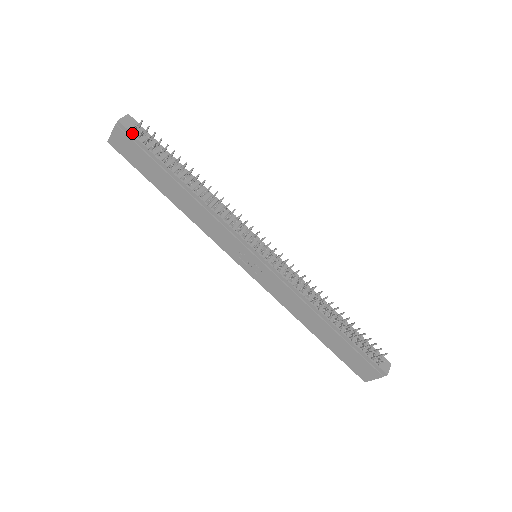
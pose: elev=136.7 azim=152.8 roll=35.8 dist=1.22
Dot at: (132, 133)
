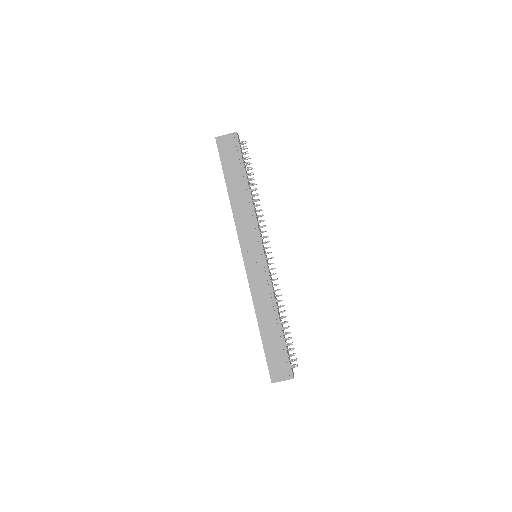
Dot at: occluded
